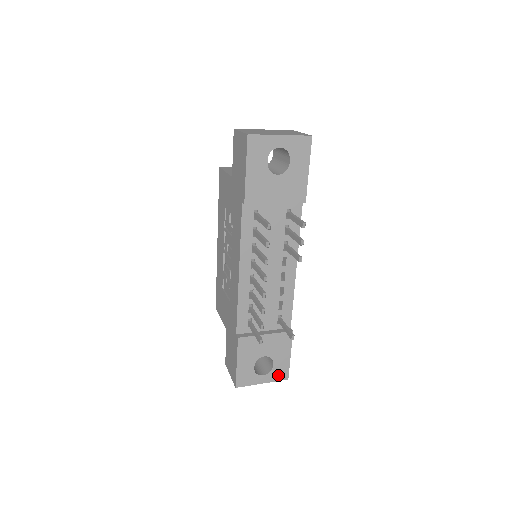
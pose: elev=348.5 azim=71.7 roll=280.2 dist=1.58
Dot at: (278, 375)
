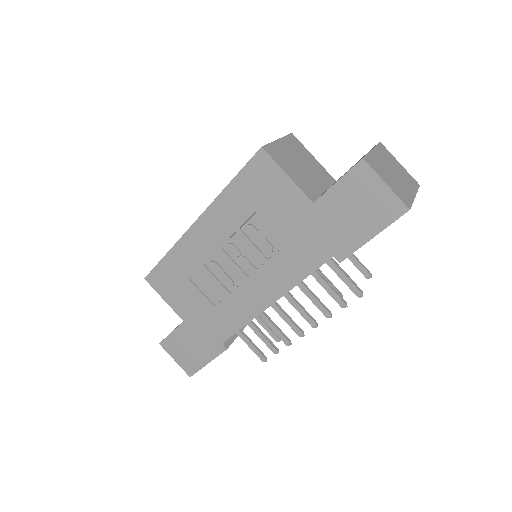
Dot at: occluded
